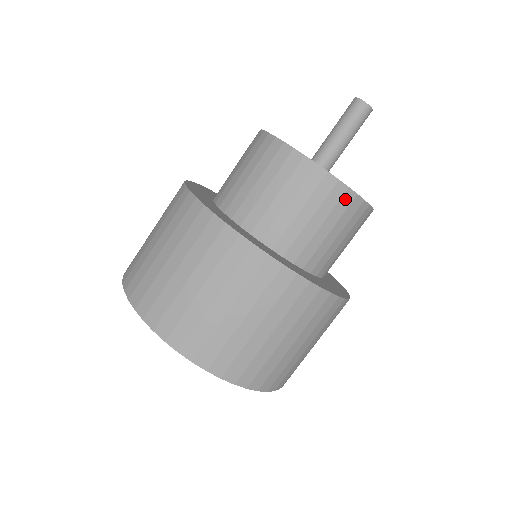
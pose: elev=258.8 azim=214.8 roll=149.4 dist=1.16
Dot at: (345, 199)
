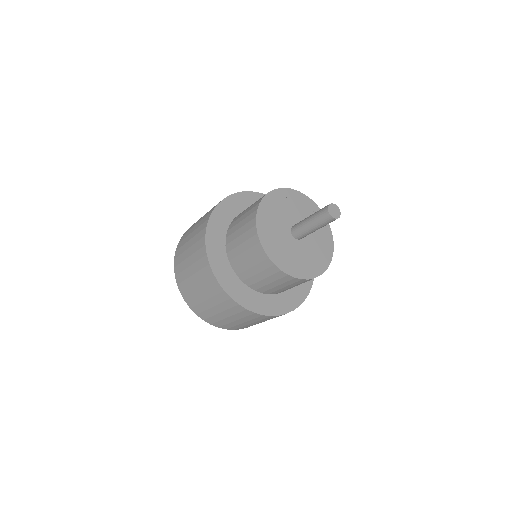
Dot at: (300, 281)
